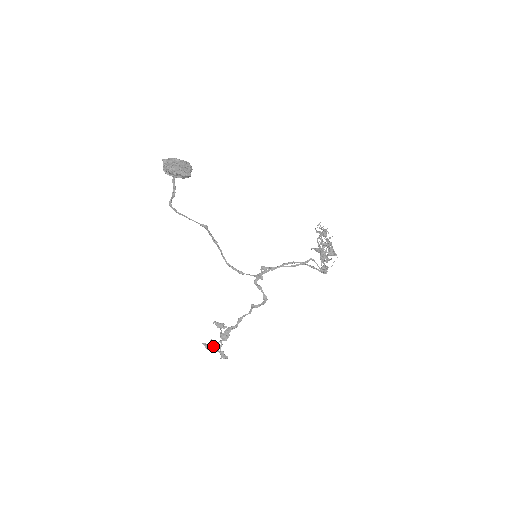
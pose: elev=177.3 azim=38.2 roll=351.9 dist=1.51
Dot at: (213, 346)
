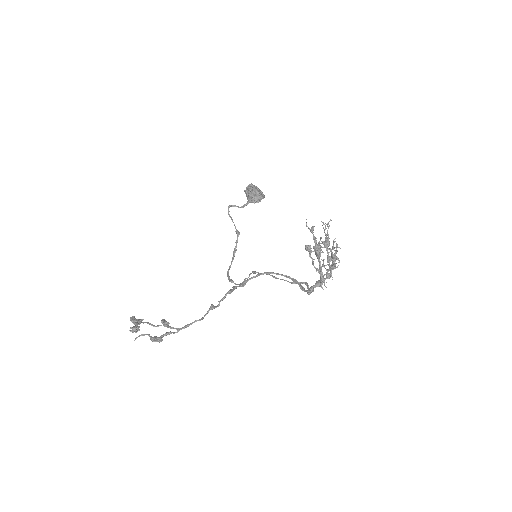
Dot at: (138, 320)
